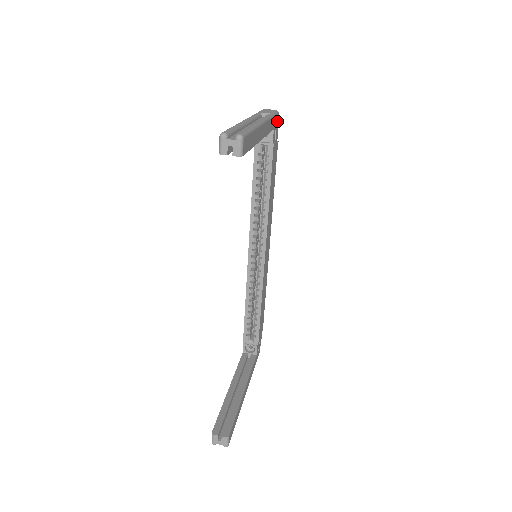
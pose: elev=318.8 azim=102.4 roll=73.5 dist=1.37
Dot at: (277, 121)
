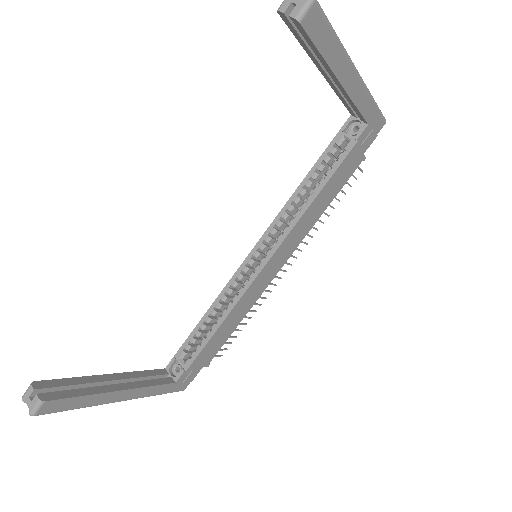
Dot at: (378, 129)
